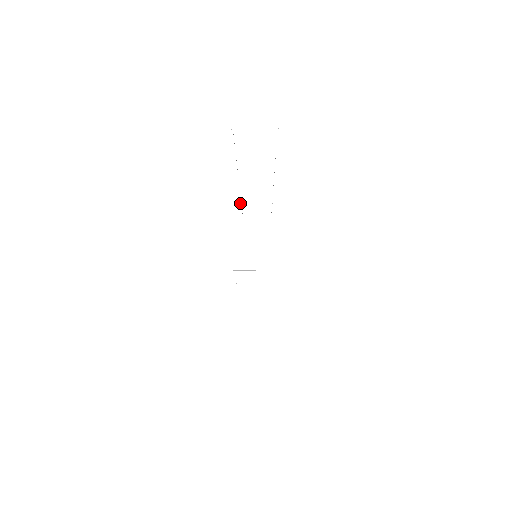
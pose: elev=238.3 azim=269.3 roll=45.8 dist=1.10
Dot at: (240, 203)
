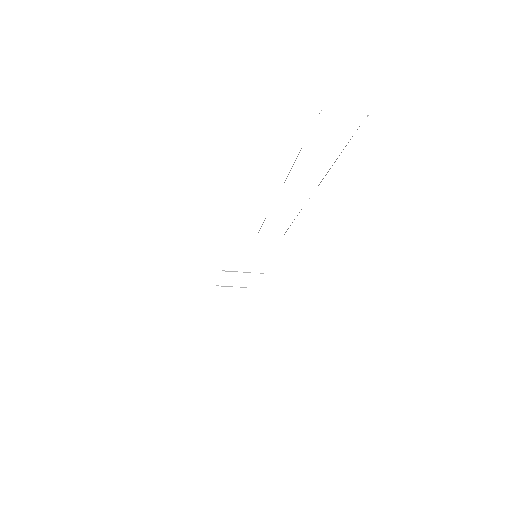
Dot at: occluded
